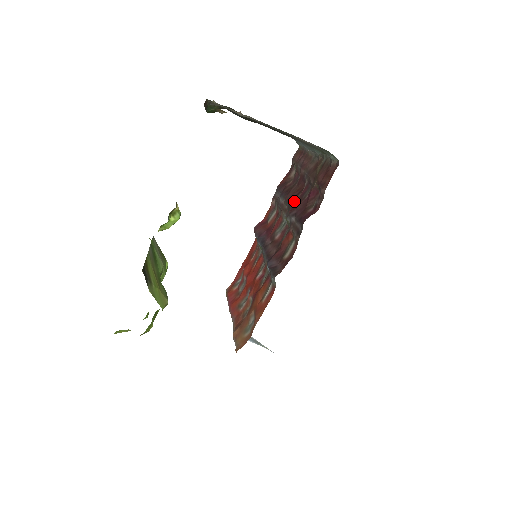
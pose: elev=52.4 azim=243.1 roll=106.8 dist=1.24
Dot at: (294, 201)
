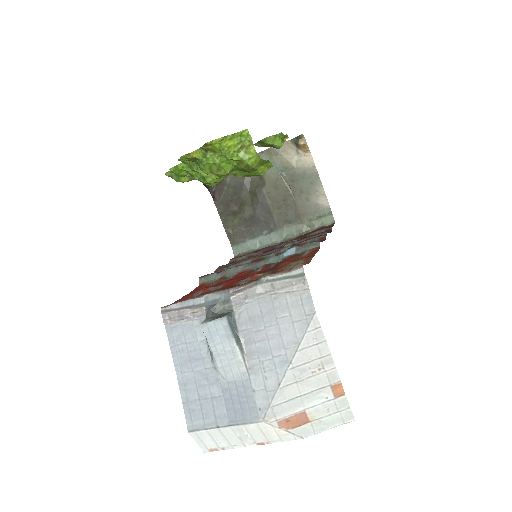
Dot at: occluded
